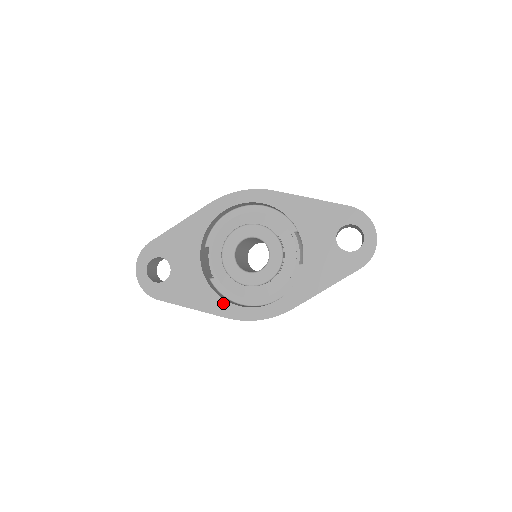
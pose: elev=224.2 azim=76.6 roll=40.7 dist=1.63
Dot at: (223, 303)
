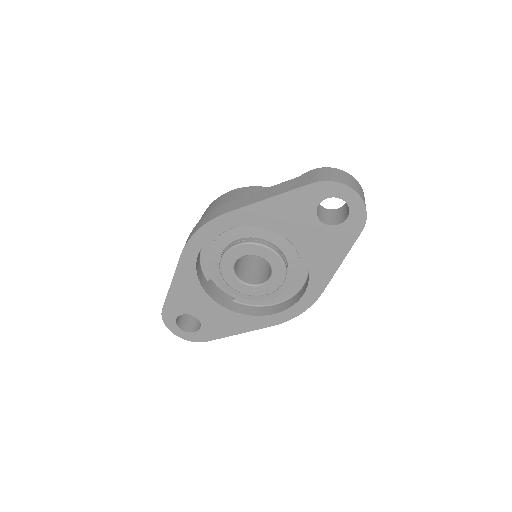
Dot at: (260, 319)
